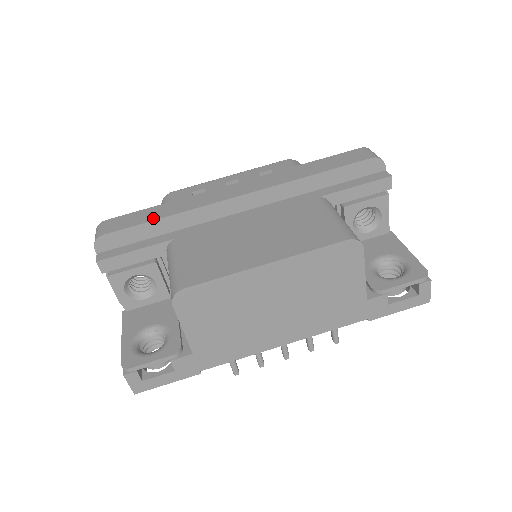
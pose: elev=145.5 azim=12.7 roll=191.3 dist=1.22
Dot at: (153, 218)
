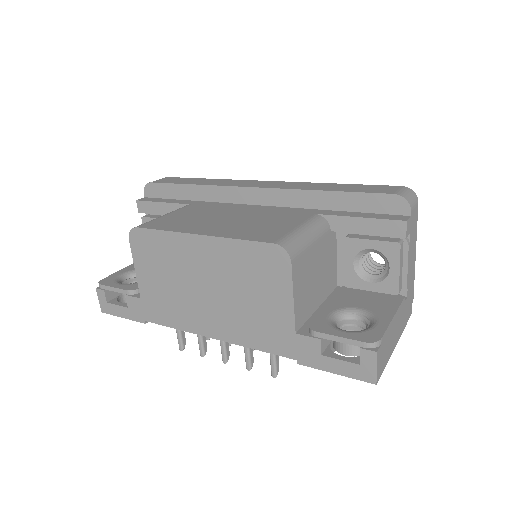
Dot at: (187, 183)
